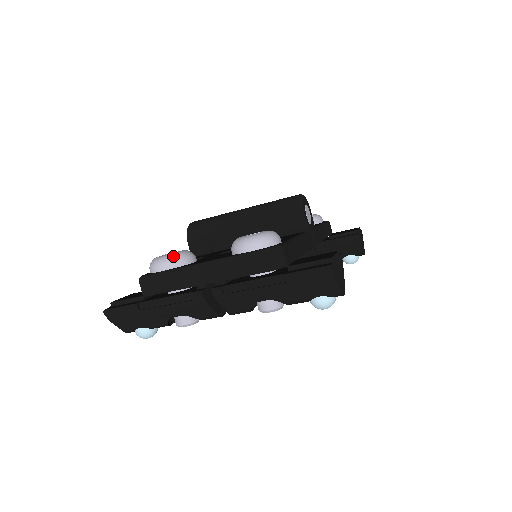
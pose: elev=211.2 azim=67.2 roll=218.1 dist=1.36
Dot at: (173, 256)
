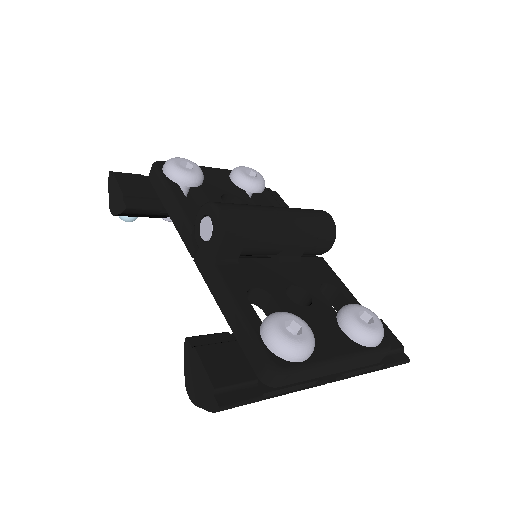
Dot at: (313, 343)
